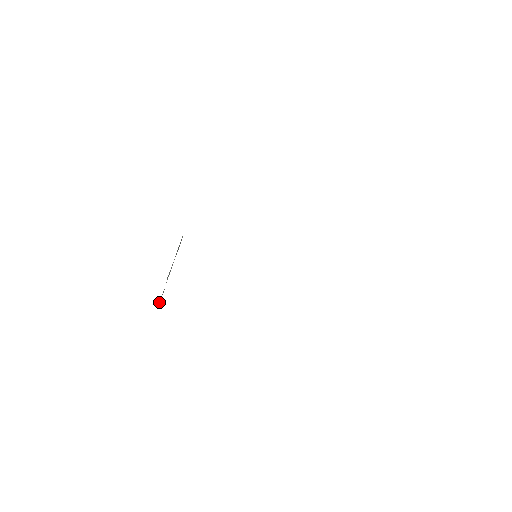
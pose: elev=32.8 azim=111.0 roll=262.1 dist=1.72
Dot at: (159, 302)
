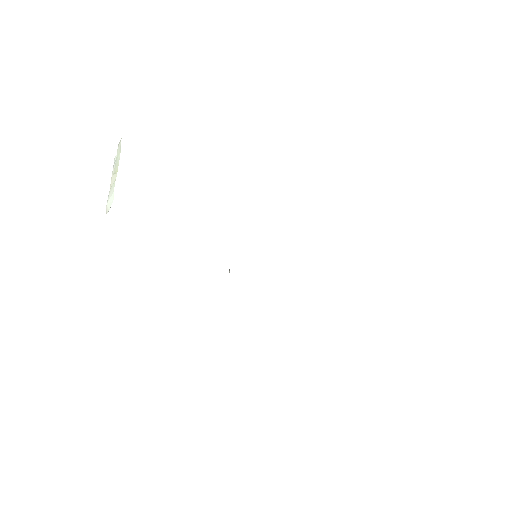
Dot at: occluded
